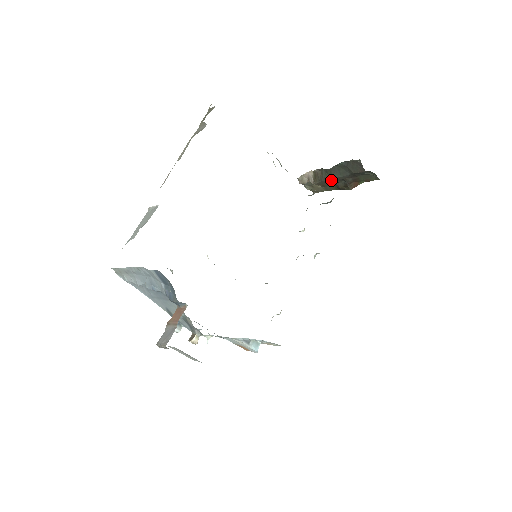
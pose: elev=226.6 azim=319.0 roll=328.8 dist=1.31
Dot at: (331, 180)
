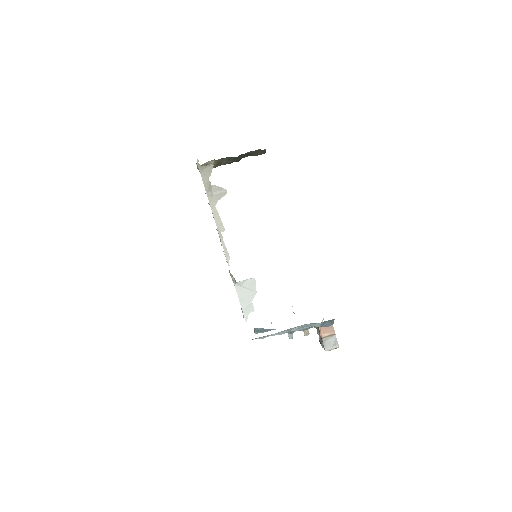
Dot at: (230, 162)
